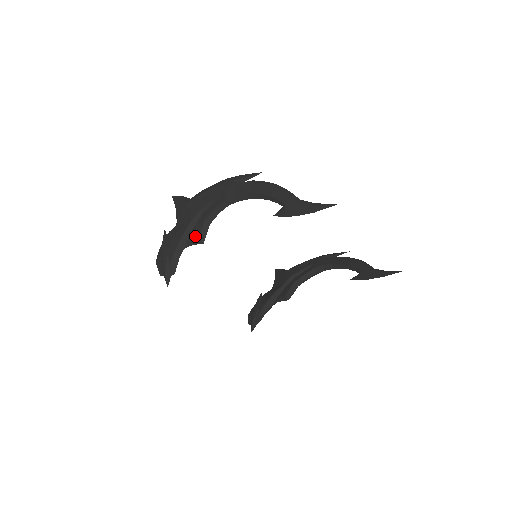
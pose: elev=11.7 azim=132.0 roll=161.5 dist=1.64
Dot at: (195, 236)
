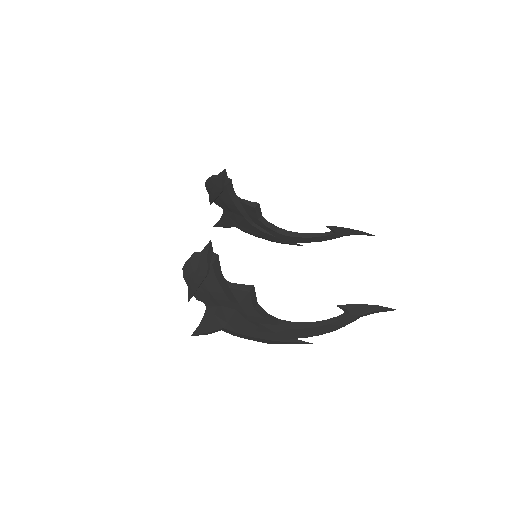
Dot at: occluded
